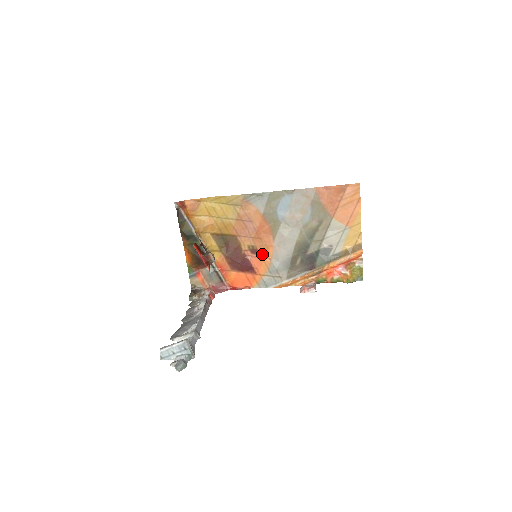
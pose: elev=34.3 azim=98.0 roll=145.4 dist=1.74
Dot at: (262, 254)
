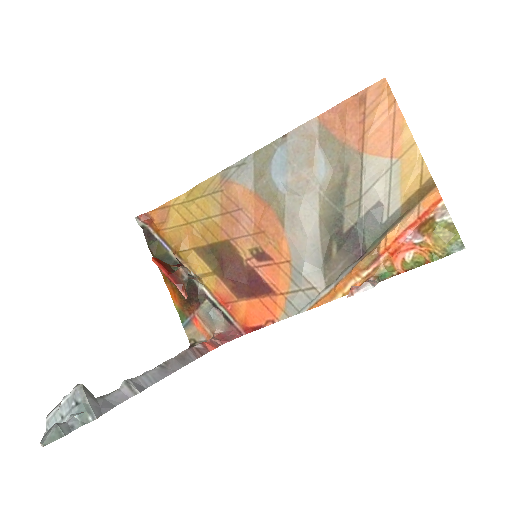
Dot at: (274, 257)
